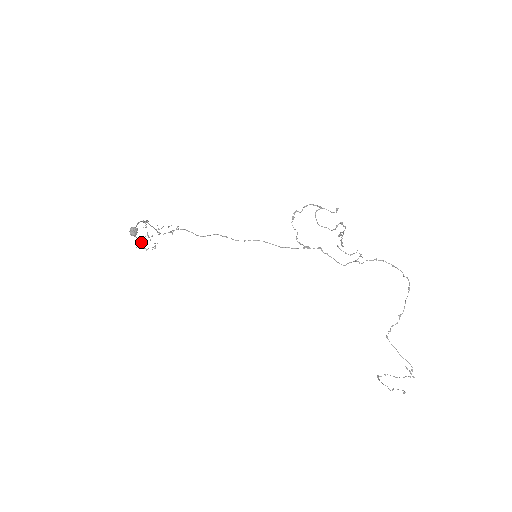
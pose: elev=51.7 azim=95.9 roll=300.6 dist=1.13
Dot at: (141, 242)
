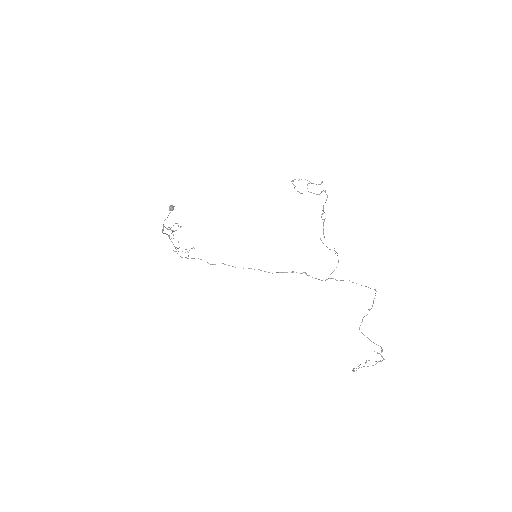
Dot at: (171, 227)
